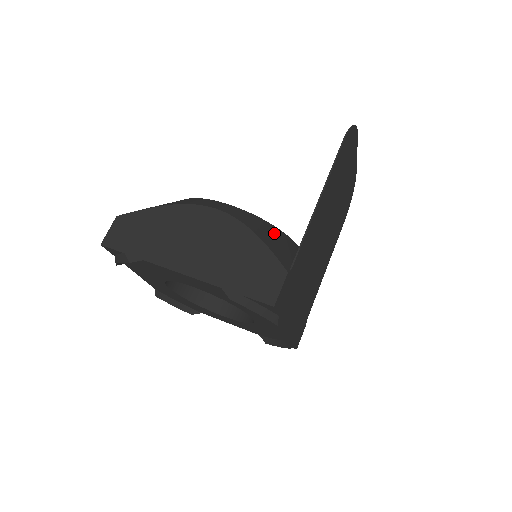
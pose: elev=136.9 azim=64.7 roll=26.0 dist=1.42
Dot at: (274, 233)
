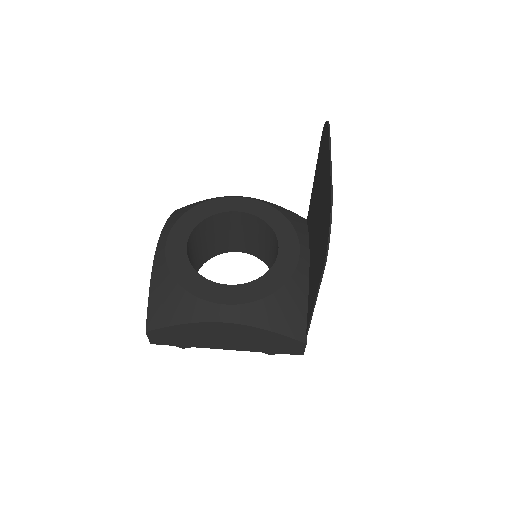
Dot at: (280, 305)
